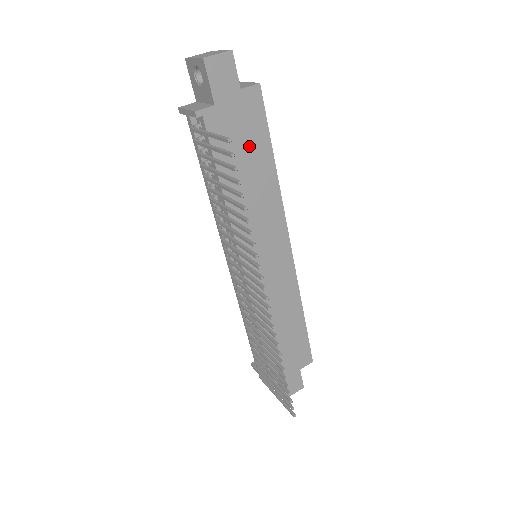
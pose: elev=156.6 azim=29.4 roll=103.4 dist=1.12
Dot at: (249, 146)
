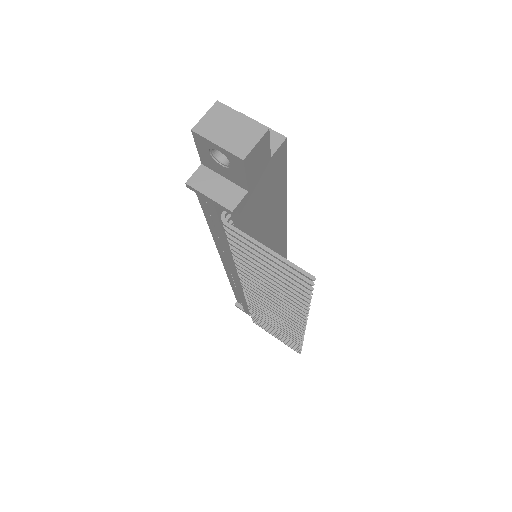
Dot at: (270, 197)
